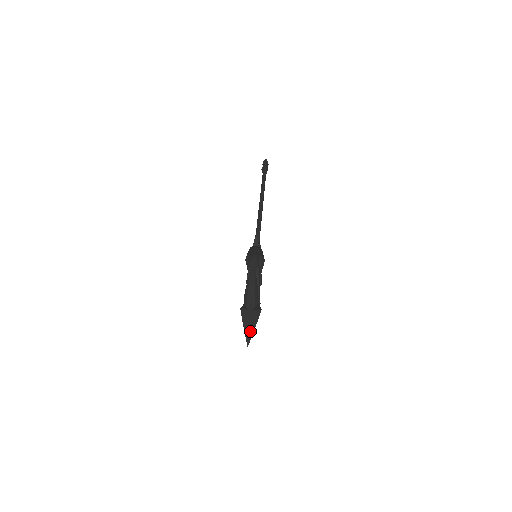
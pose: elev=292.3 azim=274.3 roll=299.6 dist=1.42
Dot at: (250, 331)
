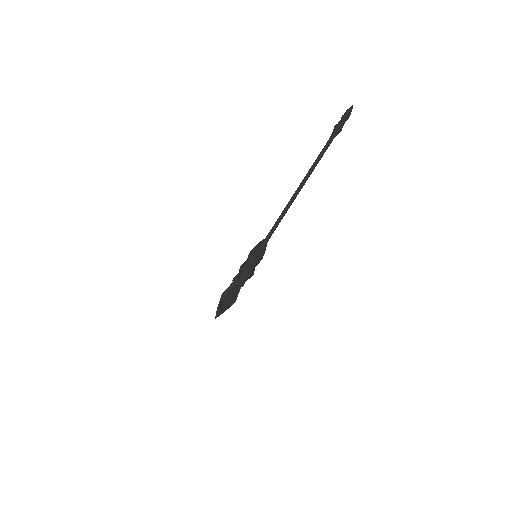
Dot at: occluded
